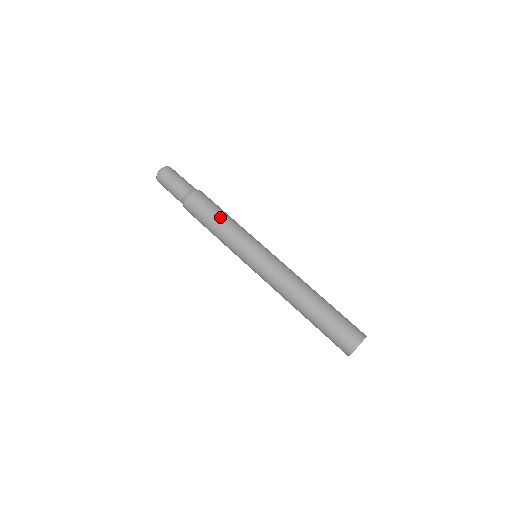
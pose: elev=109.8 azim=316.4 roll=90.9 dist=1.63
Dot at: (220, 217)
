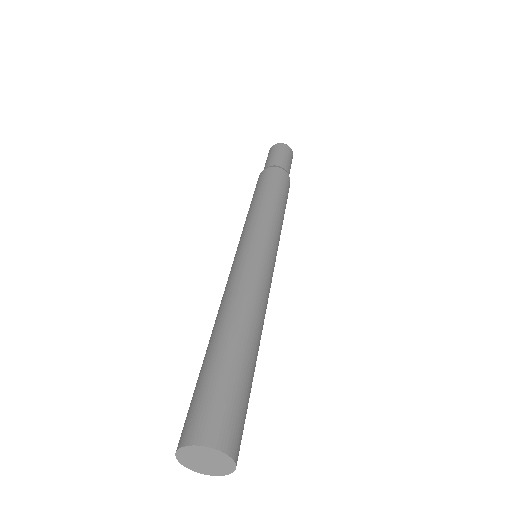
Dot at: (271, 195)
